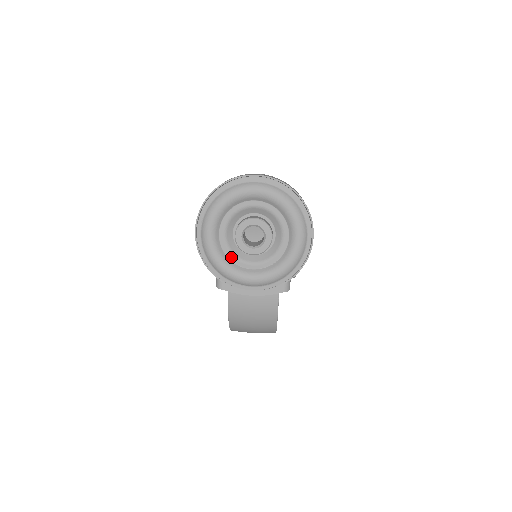
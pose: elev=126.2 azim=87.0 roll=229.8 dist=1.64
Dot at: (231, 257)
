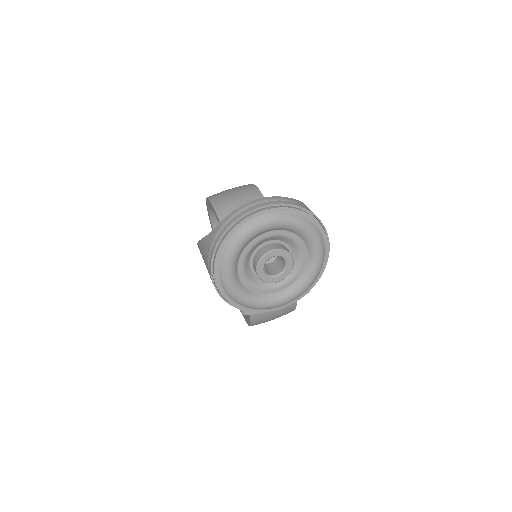
Dot at: (255, 290)
